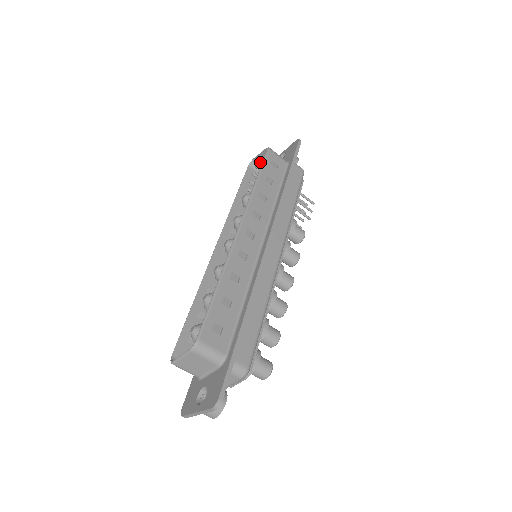
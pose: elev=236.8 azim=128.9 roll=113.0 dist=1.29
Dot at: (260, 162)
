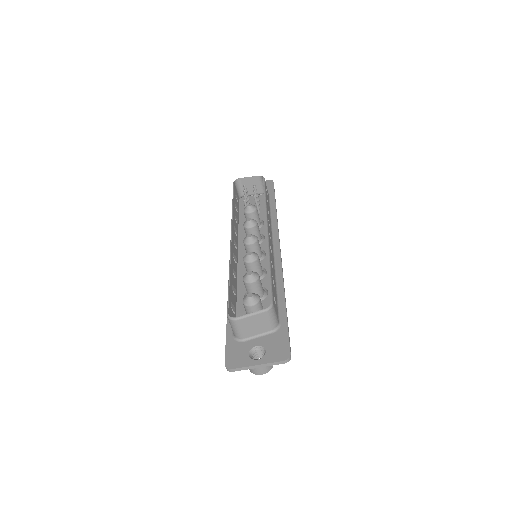
Dot at: (243, 183)
